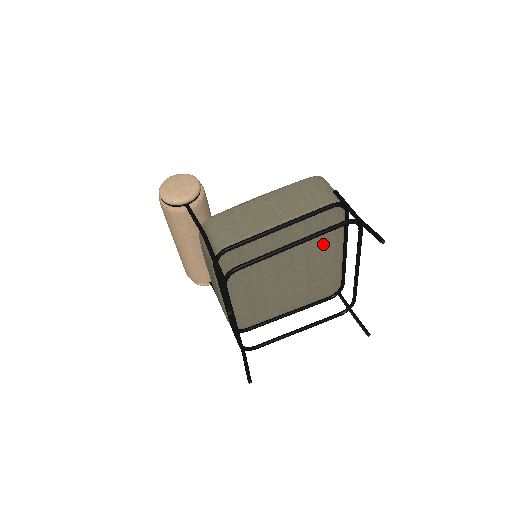
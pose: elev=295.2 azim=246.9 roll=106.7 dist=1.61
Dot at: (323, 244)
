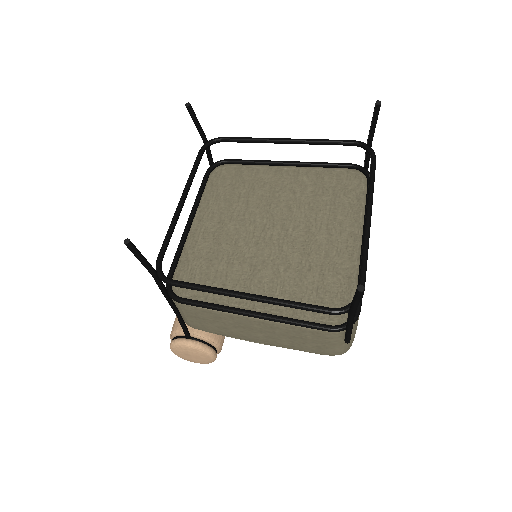
Dot at: (334, 213)
